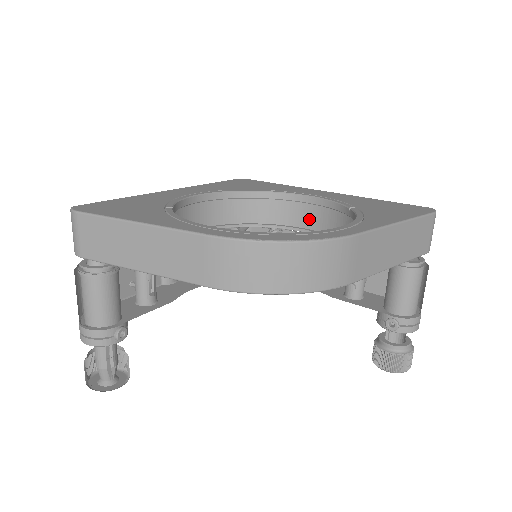
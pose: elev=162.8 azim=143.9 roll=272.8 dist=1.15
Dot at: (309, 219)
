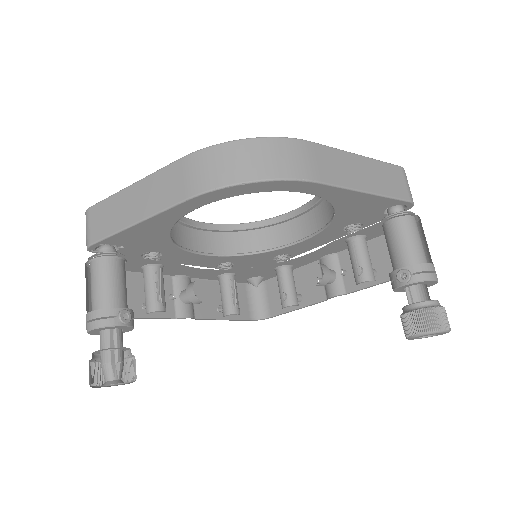
Dot at: (304, 230)
